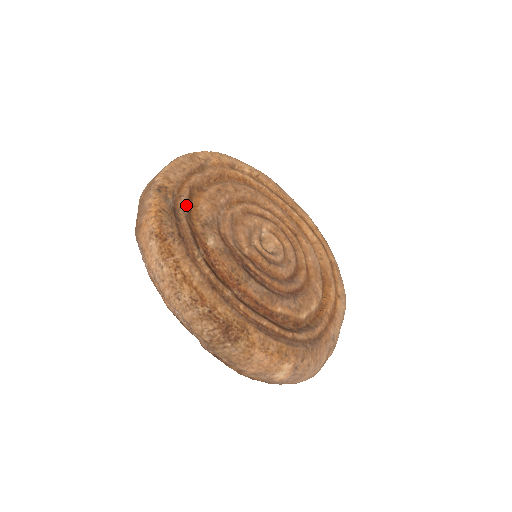
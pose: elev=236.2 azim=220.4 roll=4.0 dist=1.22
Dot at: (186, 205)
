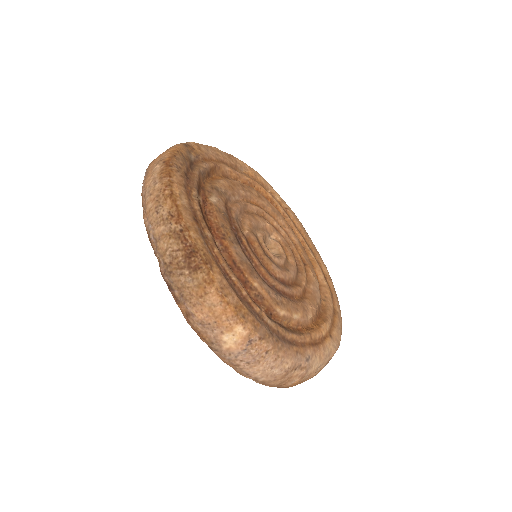
Dot at: (205, 168)
